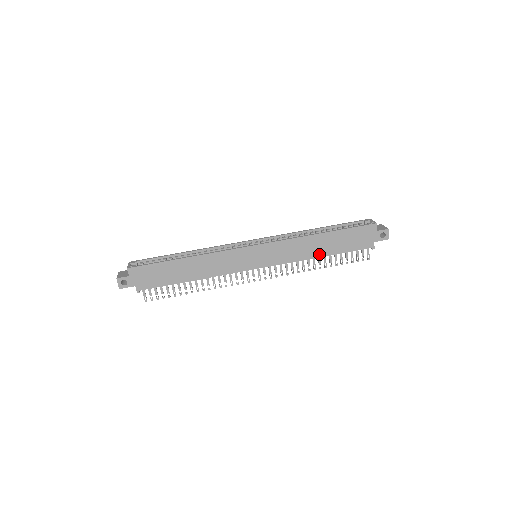
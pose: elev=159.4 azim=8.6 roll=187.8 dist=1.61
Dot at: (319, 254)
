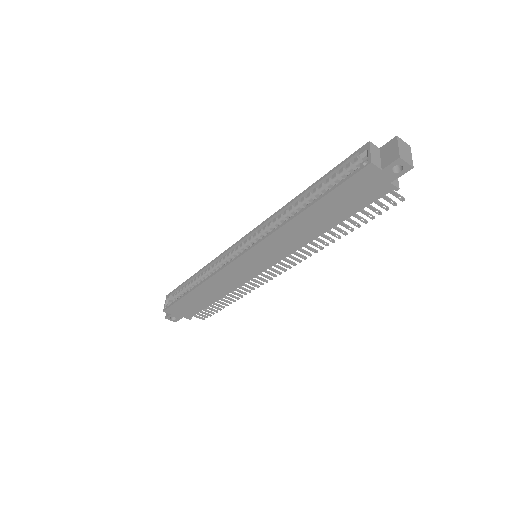
Dot at: (321, 231)
